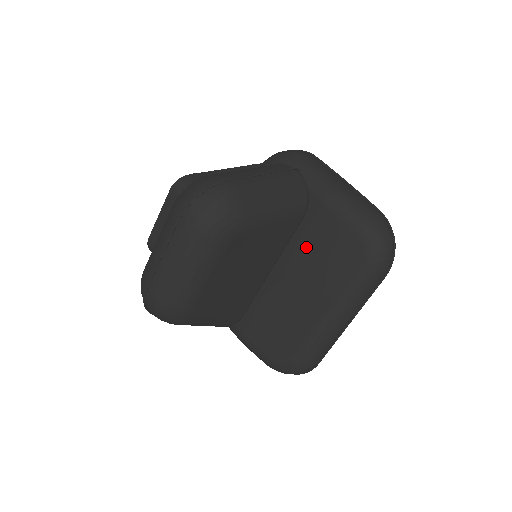
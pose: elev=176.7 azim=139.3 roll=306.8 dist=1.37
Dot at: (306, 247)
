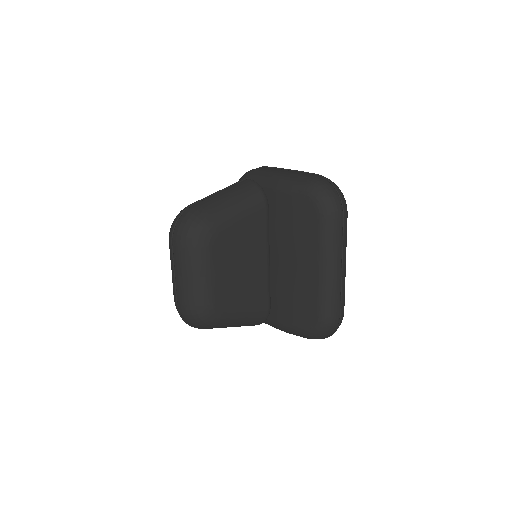
Dot at: (281, 228)
